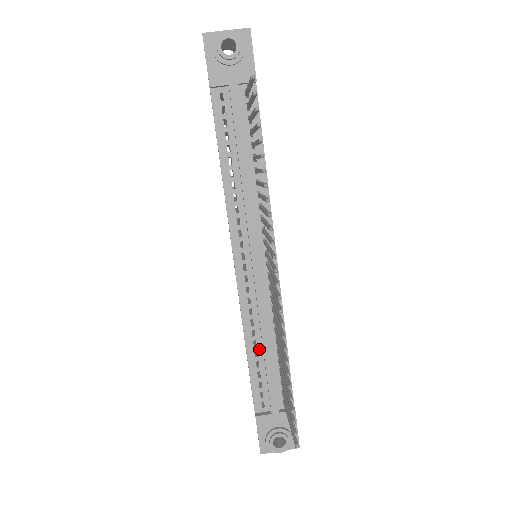
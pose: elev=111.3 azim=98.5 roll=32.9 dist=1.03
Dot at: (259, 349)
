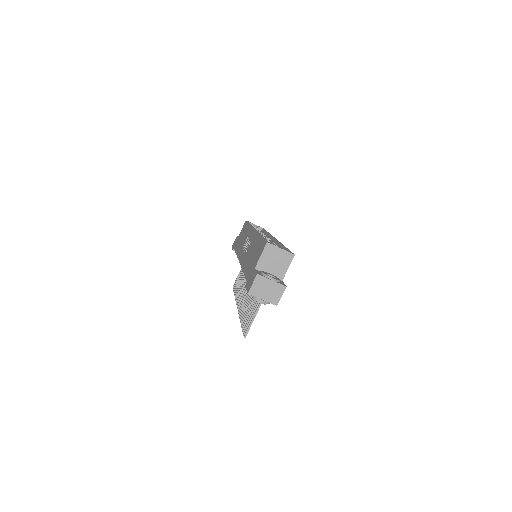
Dot at: occluded
